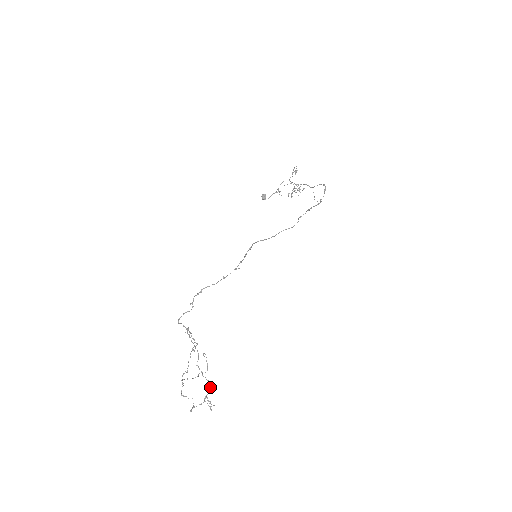
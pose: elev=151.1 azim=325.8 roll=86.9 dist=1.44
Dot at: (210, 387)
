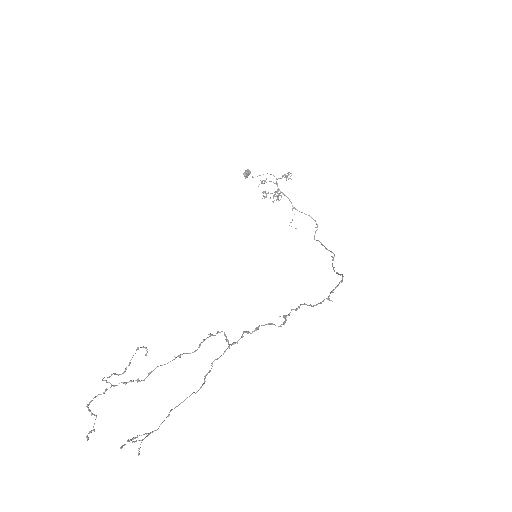
Dot at: (164, 420)
